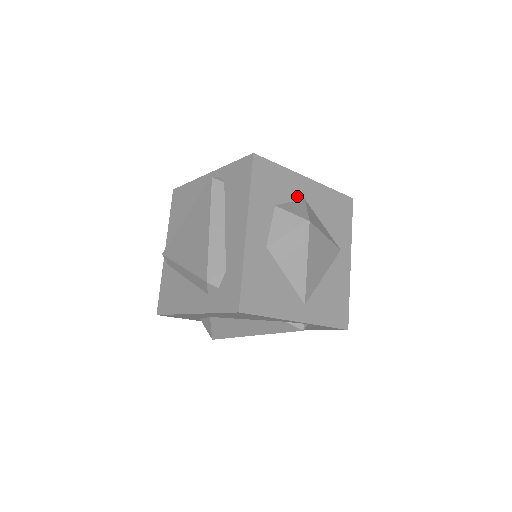
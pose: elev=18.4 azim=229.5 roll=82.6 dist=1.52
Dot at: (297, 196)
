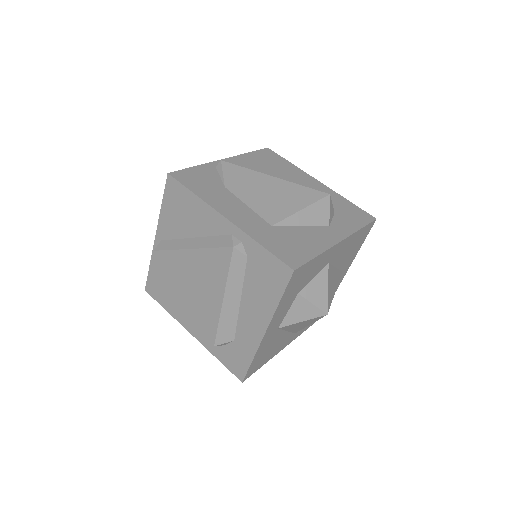
Dot at: (322, 267)
